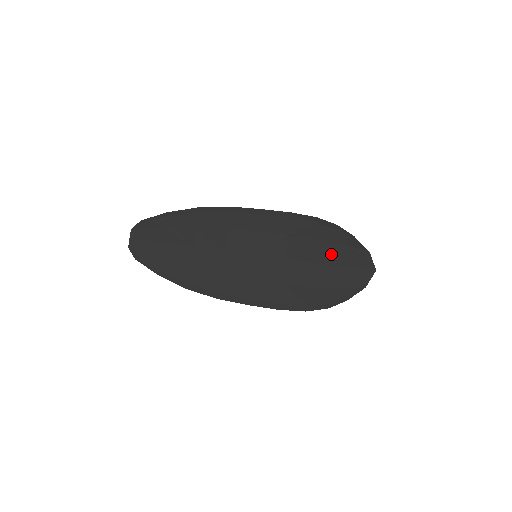
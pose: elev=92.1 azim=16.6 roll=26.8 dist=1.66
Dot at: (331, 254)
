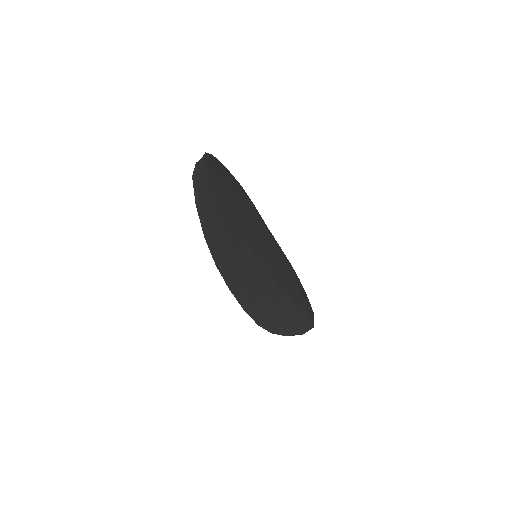
Dot at: (294, 295)
